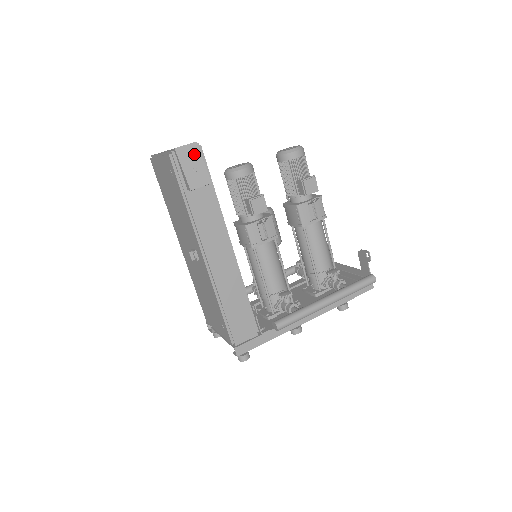
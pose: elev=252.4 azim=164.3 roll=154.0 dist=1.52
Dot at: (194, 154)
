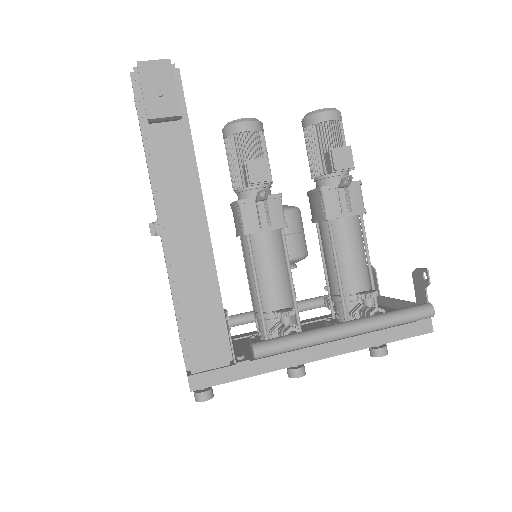
Dot at: (163, 73)
